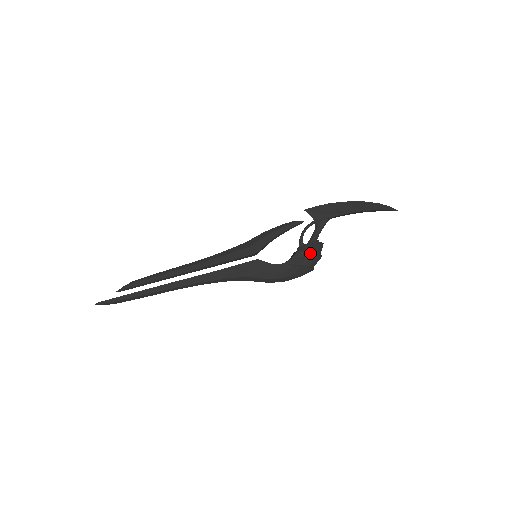
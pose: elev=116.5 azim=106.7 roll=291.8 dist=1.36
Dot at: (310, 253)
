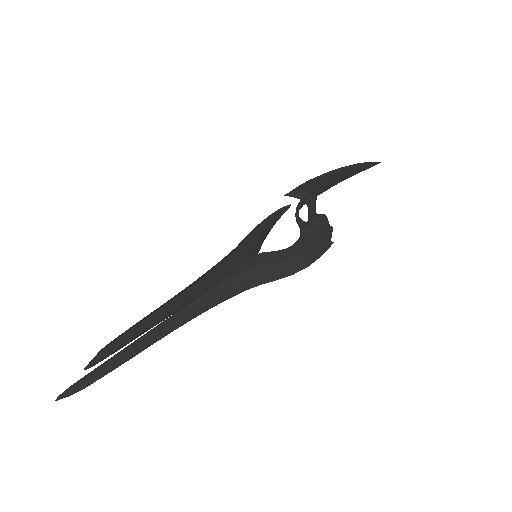
Dot at: (317, 225)
